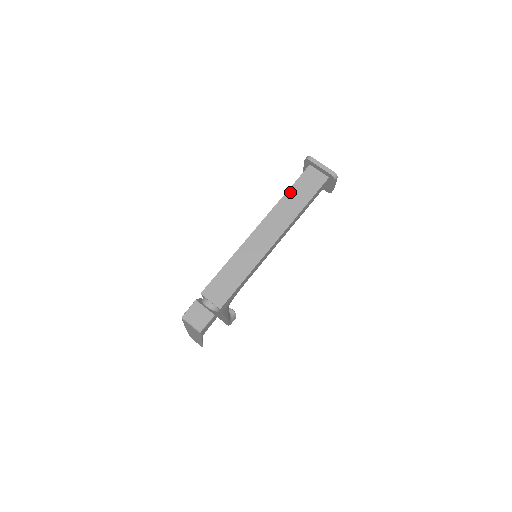
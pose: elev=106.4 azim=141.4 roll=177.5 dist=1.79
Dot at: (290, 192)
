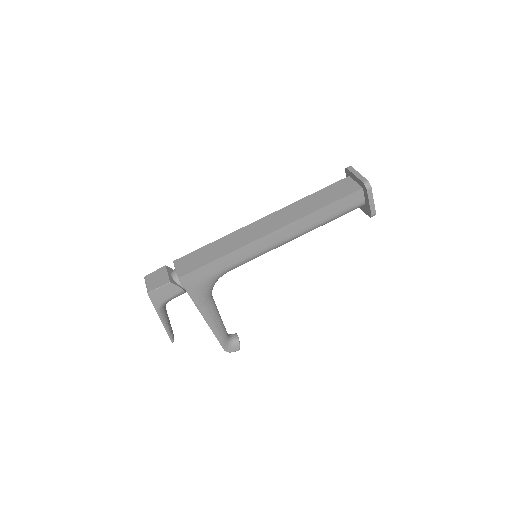
Dot at: (313, 195)
